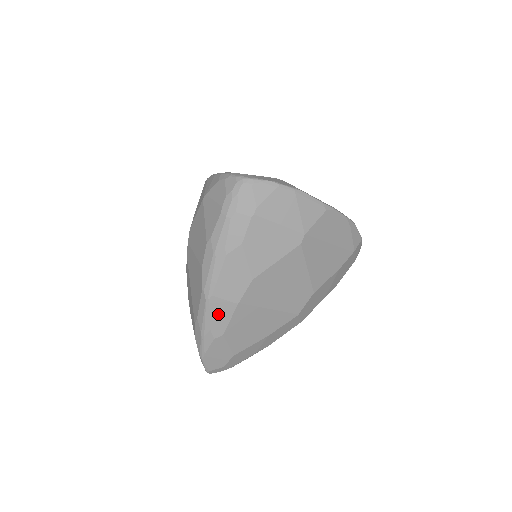
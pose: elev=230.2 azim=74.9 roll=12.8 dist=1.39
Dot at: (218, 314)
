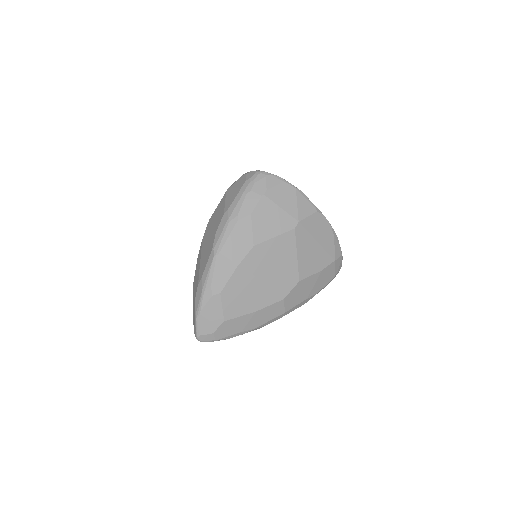
Dot at: (220, 271)
